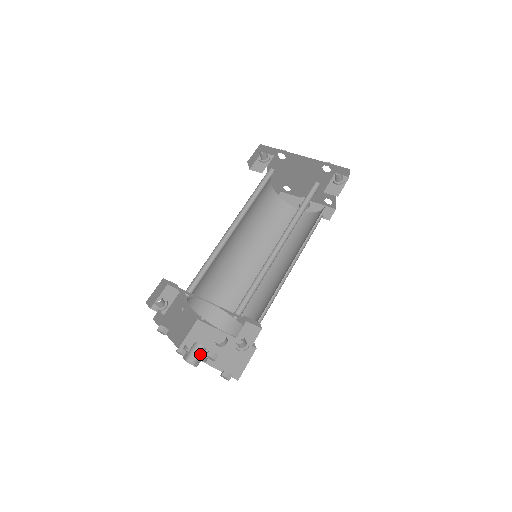
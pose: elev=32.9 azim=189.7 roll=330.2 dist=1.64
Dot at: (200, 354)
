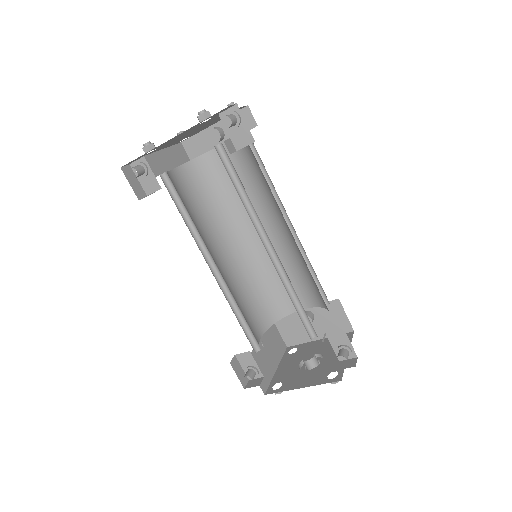
Dot at: (316, 364)
